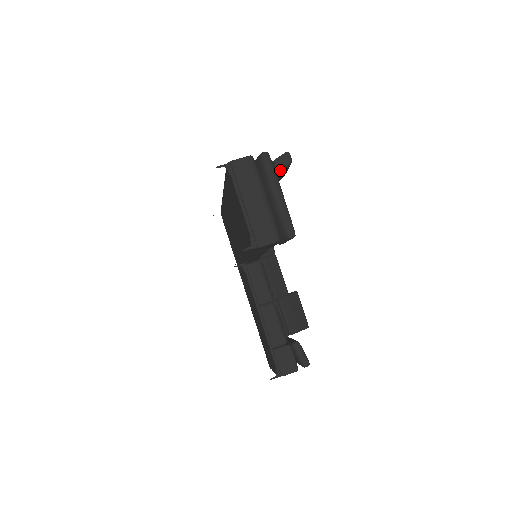
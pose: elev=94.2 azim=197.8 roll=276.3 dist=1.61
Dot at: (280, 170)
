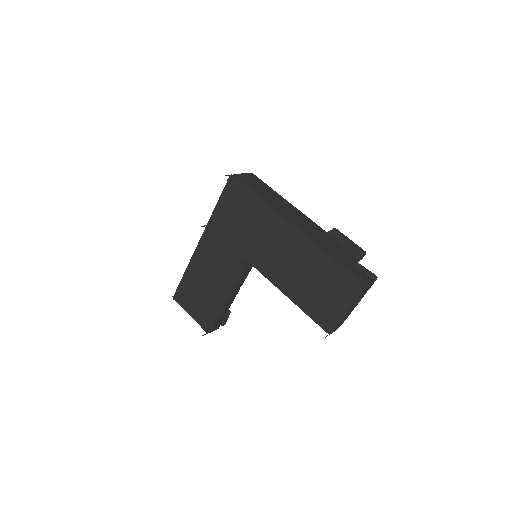
Dot at: occluded
